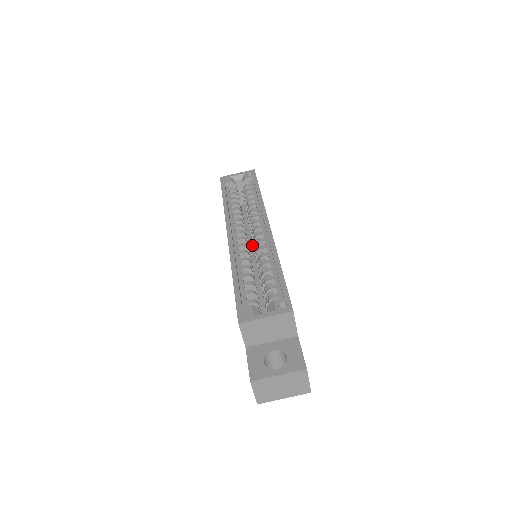
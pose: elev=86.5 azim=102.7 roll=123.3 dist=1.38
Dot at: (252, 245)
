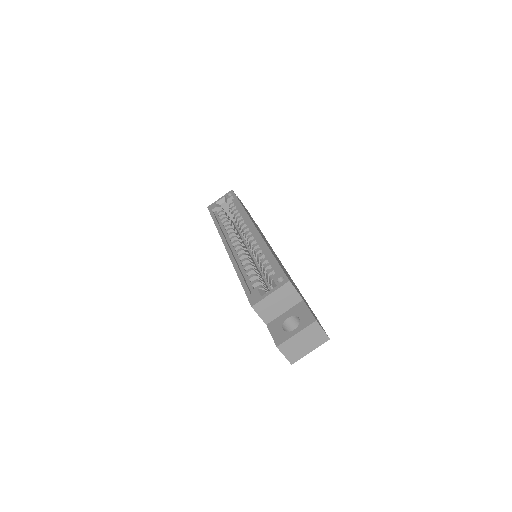
Dot at: occluded
